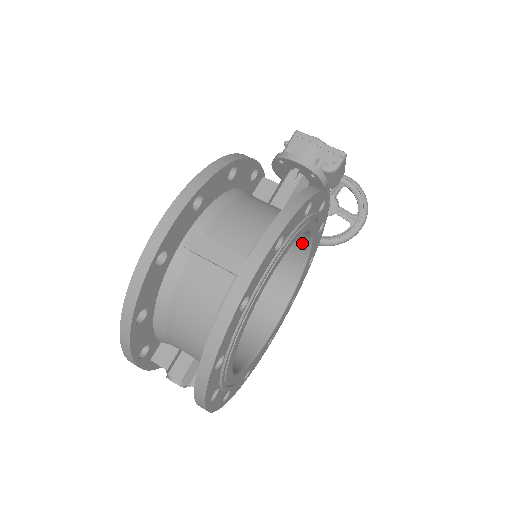
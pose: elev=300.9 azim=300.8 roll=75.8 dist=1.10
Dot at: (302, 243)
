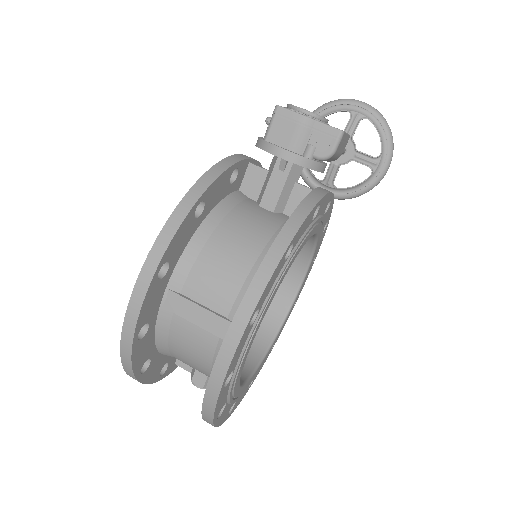
Dot at: occluded
